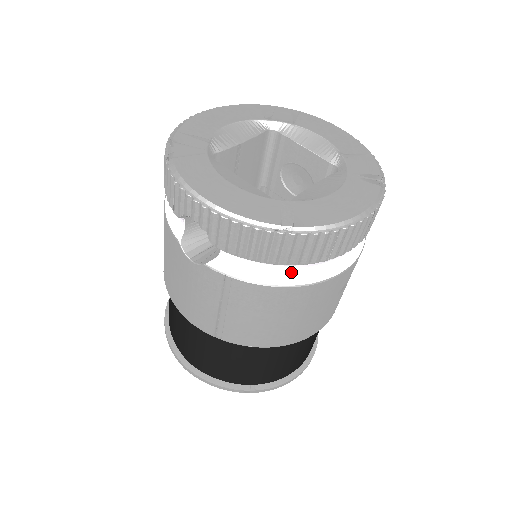
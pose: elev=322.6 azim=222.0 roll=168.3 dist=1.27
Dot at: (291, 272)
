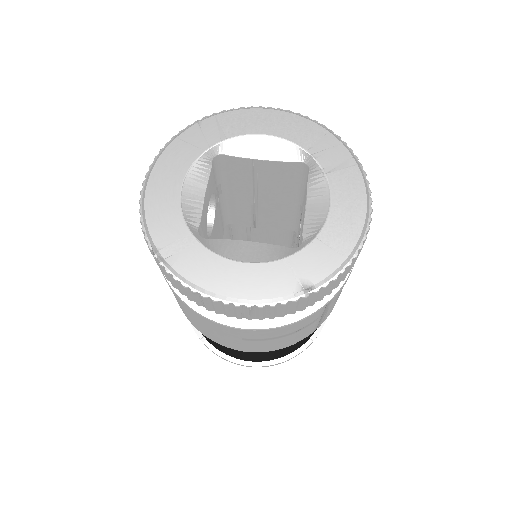
Dot at: occluded
